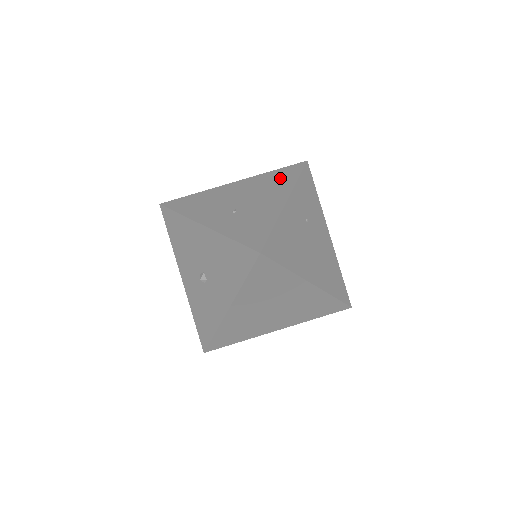
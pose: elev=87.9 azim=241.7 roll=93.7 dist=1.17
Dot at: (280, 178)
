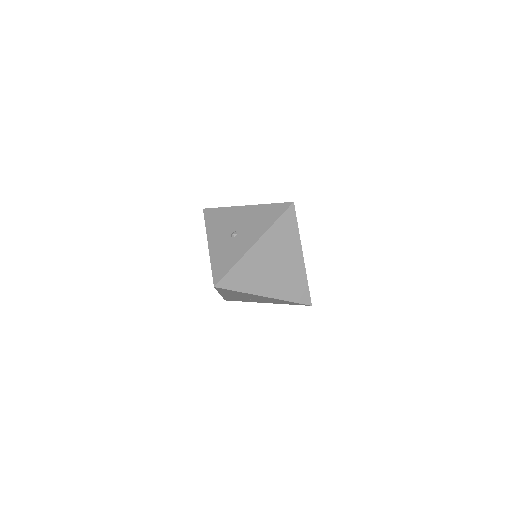
Dot at: occluded
